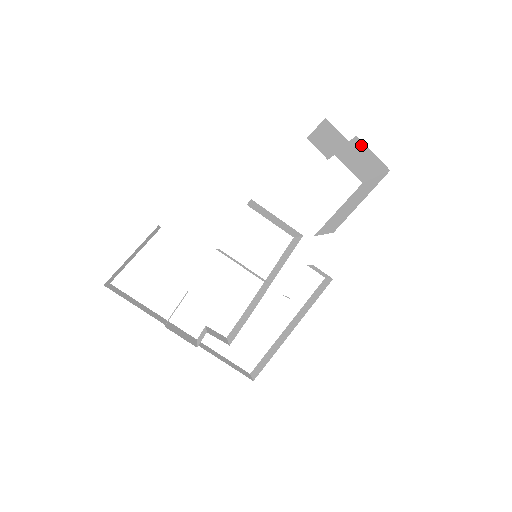
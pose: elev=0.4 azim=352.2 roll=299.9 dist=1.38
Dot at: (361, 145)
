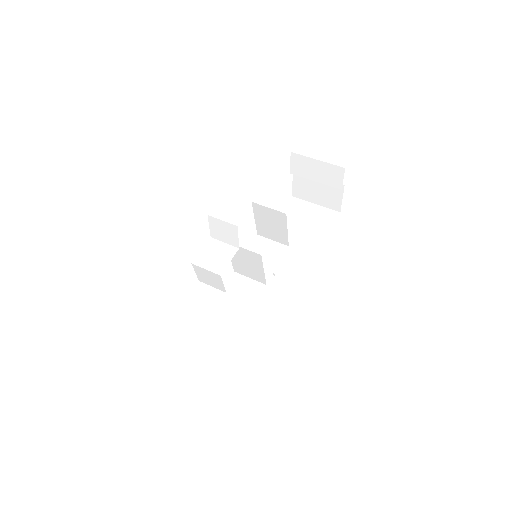
Dot at: (339, 190)
